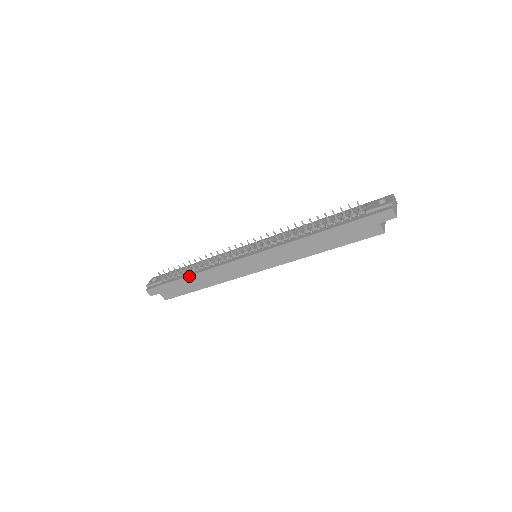
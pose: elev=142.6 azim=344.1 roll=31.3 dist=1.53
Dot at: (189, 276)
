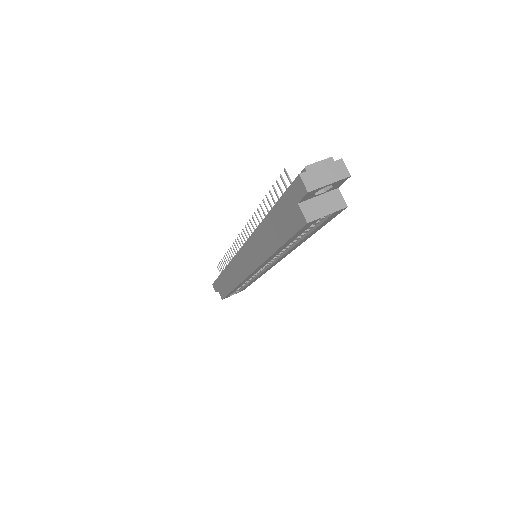
Dot at: (222, 272)
